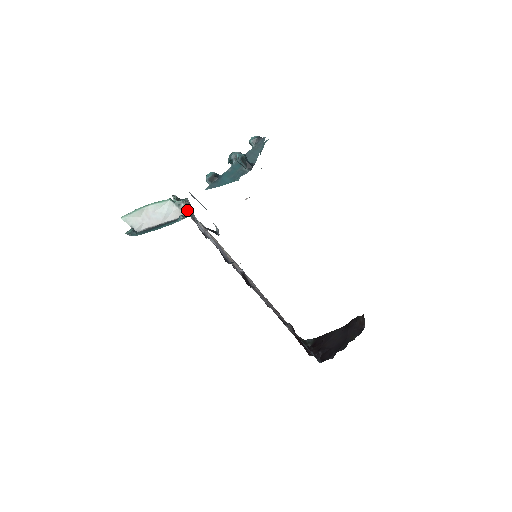
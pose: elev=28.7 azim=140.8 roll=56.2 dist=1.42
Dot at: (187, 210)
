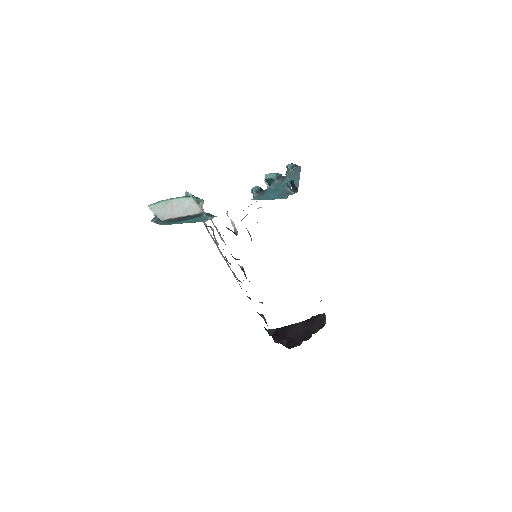
Dot at: occluded
